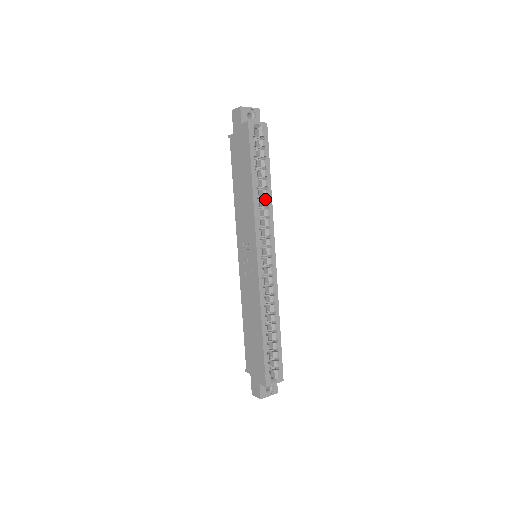
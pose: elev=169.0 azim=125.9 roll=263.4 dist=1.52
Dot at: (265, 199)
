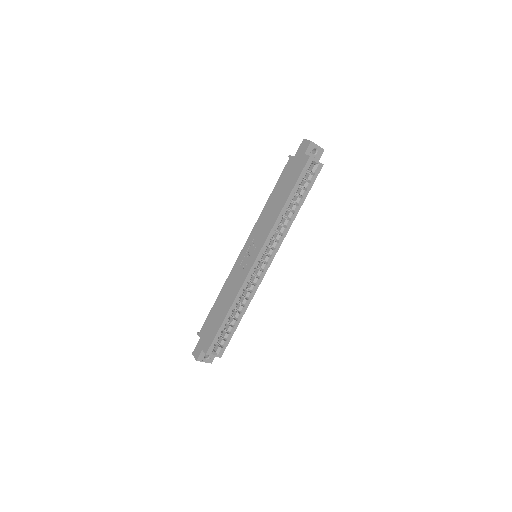
Dot at: (288, 219)
